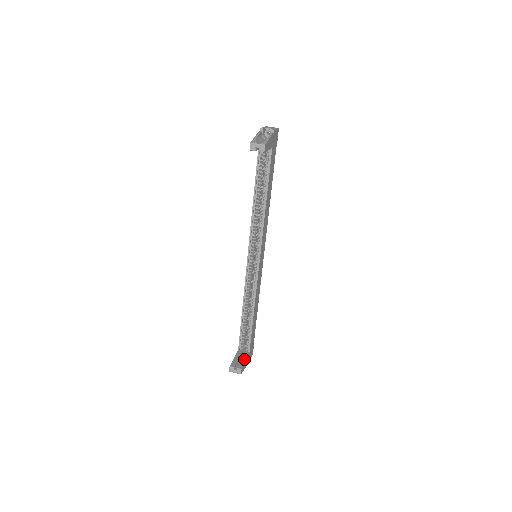
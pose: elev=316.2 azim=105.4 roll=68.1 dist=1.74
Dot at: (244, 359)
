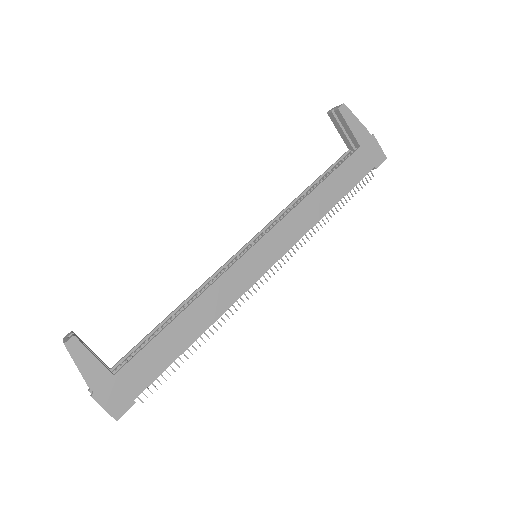
Dot at: occluded
